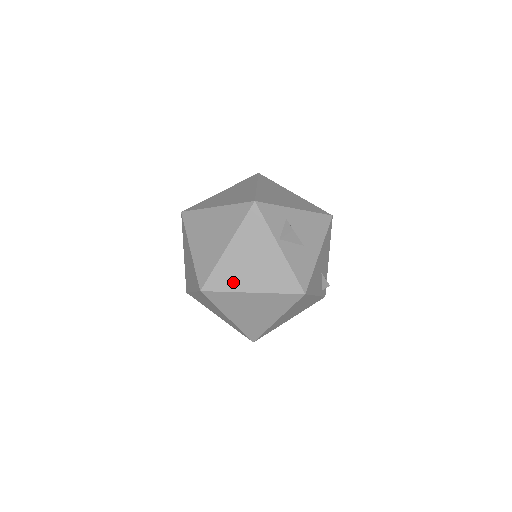
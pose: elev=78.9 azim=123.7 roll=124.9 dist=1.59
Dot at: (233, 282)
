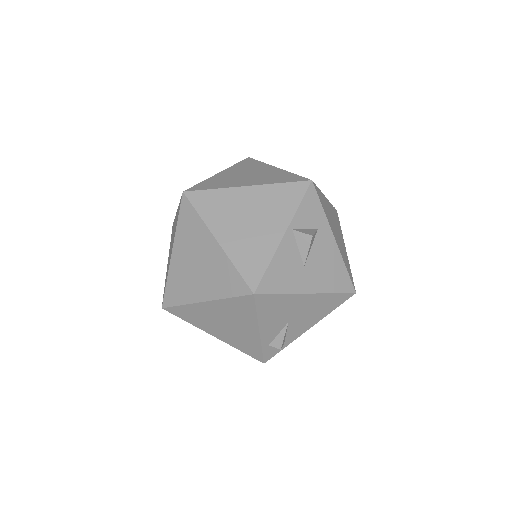
Dot at: (214, 215)
